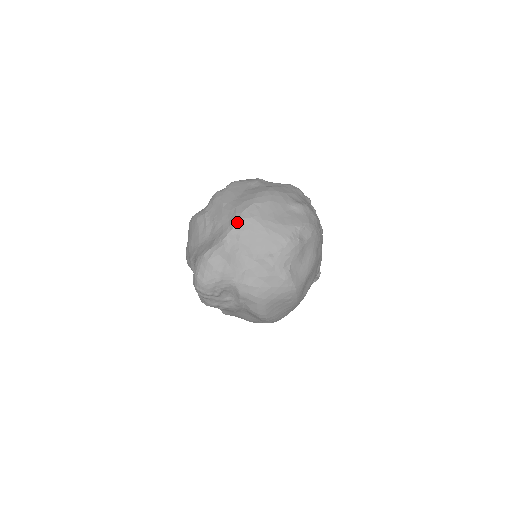
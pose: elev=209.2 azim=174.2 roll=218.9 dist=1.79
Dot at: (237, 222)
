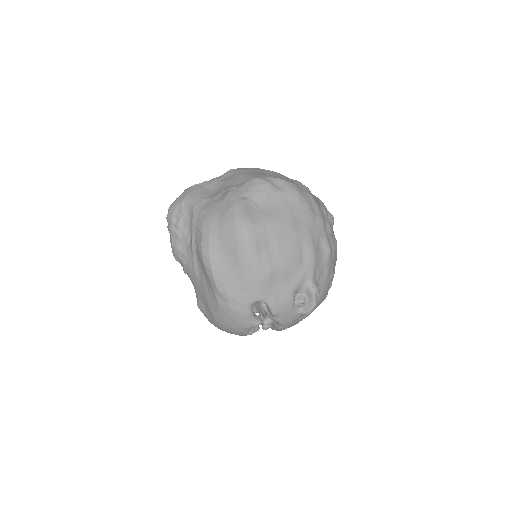
Dot at: (227, 171)
